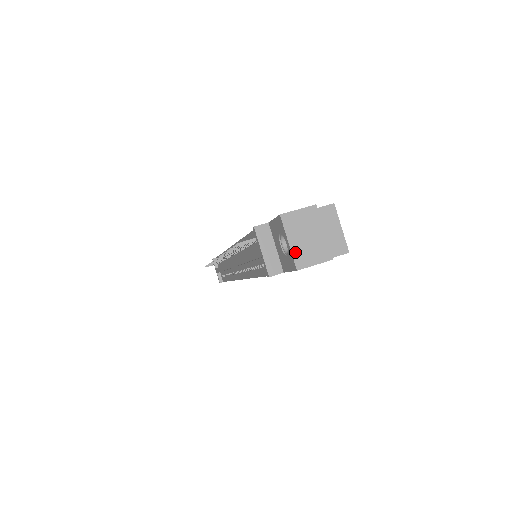
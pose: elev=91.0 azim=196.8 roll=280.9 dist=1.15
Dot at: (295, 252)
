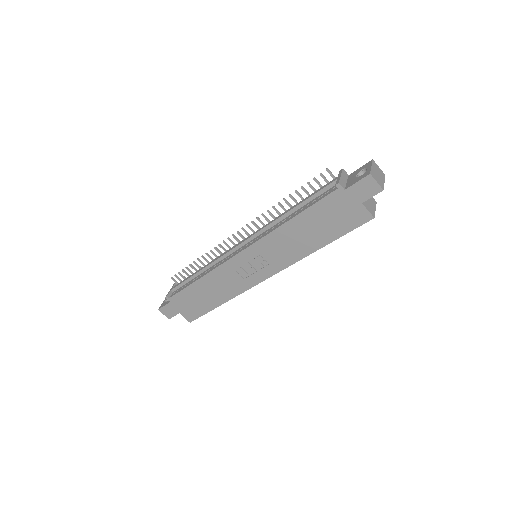
Dot at: (372, 170)
